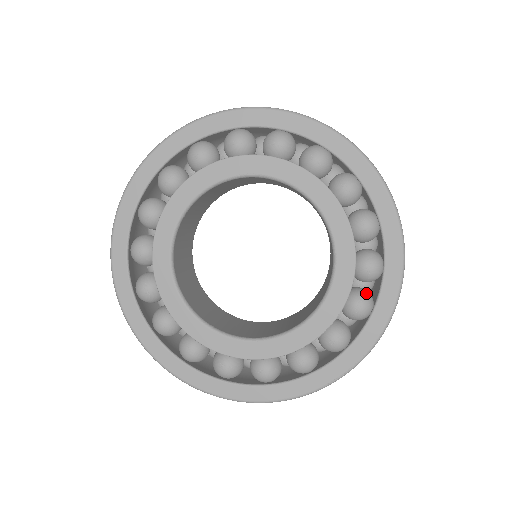
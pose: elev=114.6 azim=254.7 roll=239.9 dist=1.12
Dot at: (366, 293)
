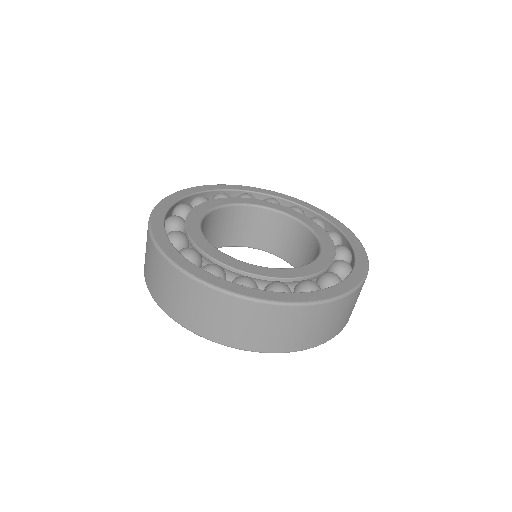
Dot at: occluded
